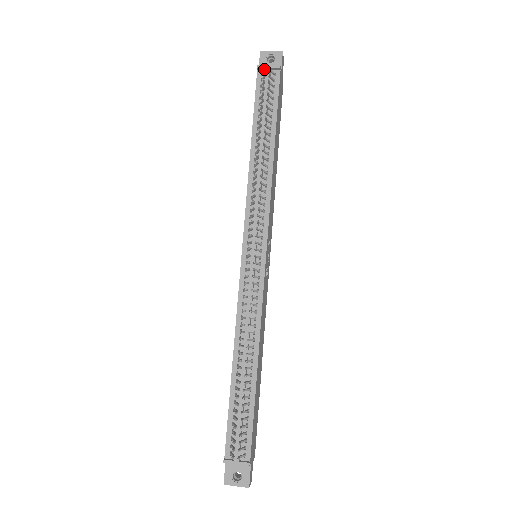
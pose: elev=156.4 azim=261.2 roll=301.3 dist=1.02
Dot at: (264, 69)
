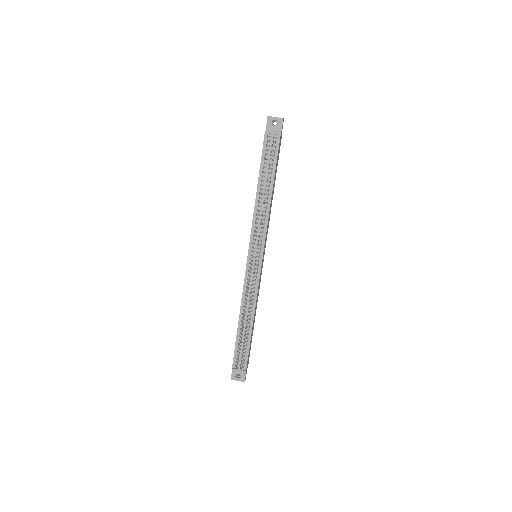
Dot at: occluded
